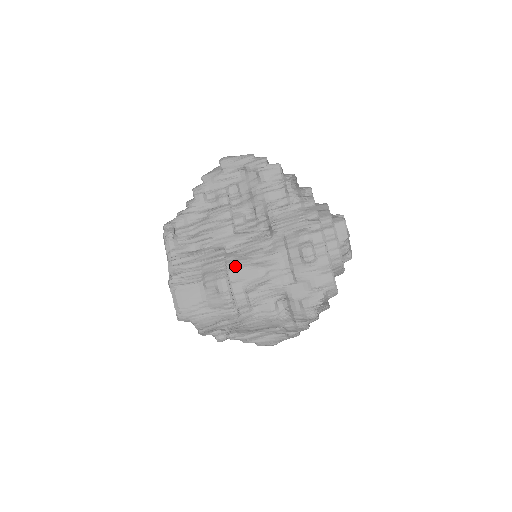
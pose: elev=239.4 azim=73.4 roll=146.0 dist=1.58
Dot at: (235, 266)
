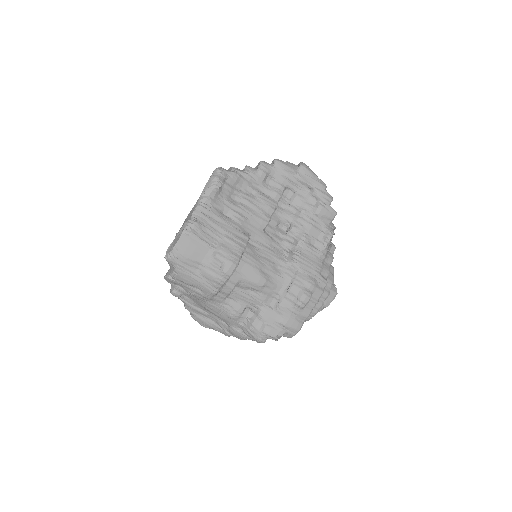
Dot at: (248, 260)
